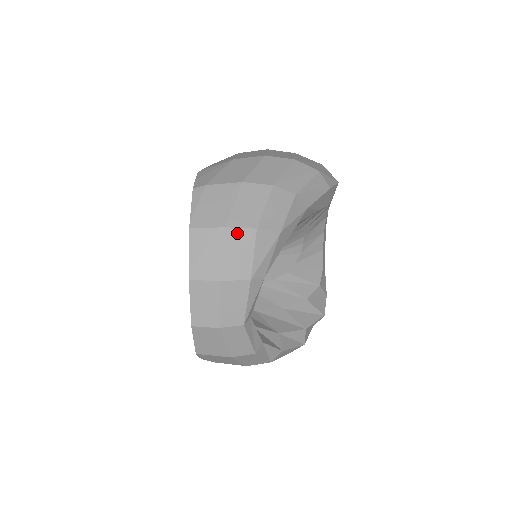
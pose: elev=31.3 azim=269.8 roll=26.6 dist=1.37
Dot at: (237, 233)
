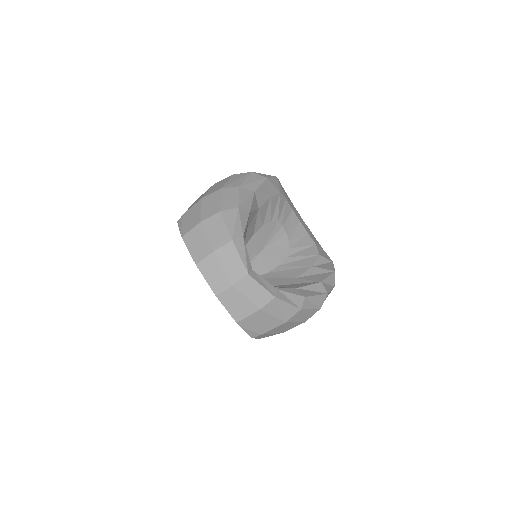
Dot at: (209, 221)
